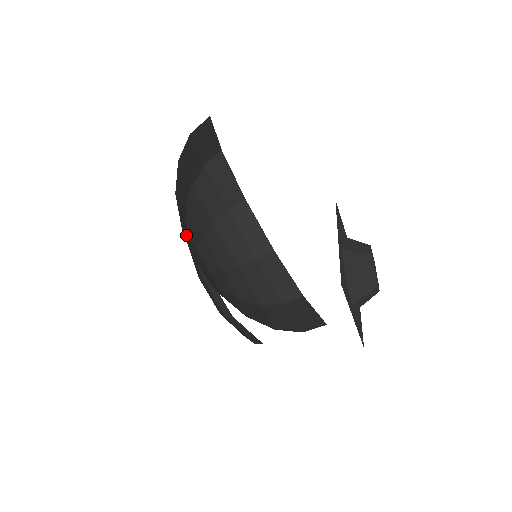
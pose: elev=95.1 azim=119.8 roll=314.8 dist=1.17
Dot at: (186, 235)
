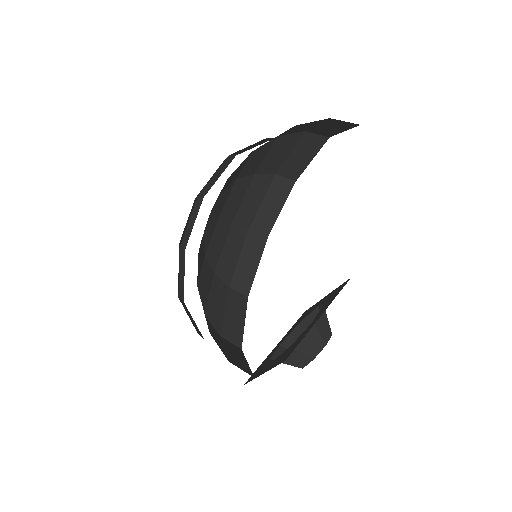
Dot at: occluded
